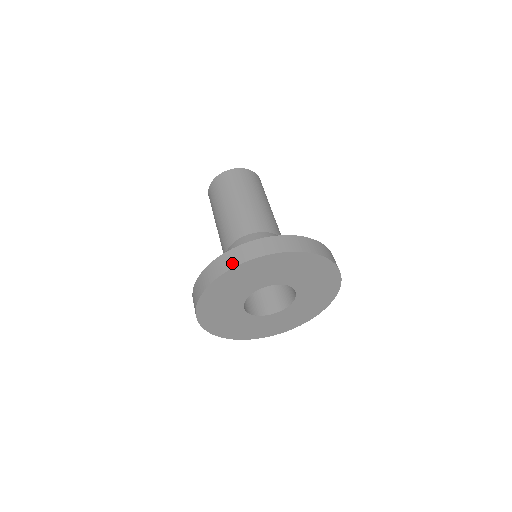
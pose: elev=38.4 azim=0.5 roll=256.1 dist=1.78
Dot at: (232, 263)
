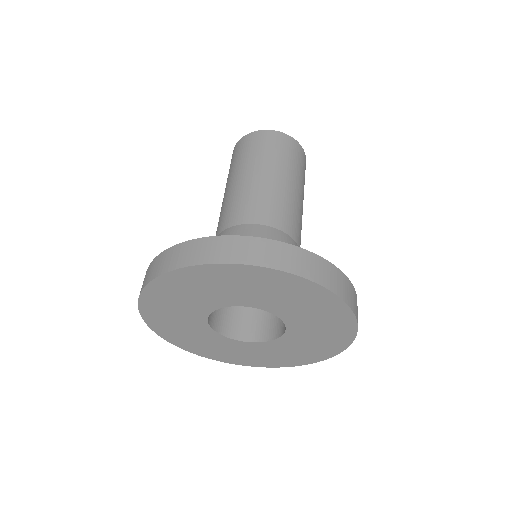
Dot at: (200, 257)
